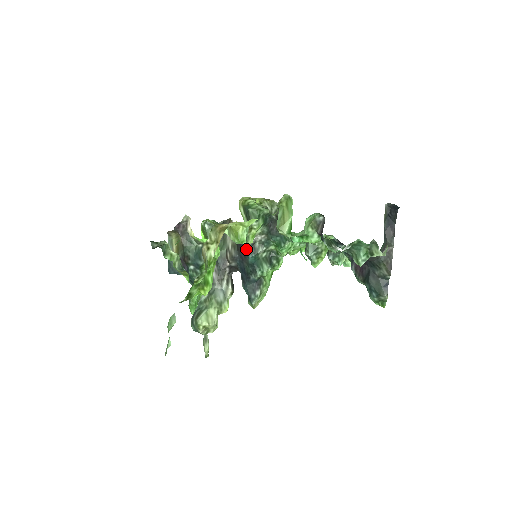
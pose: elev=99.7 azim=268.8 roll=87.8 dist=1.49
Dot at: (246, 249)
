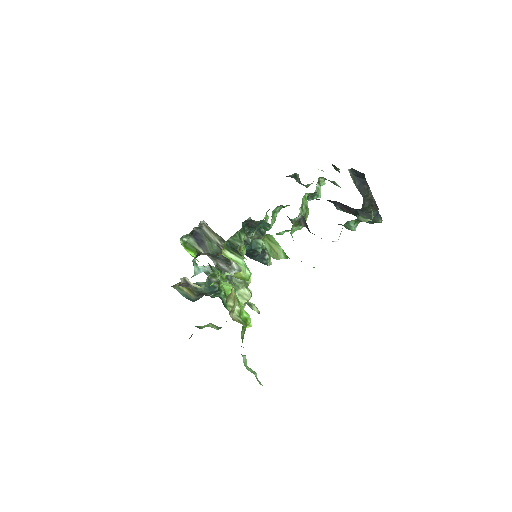
Dot at: occluded
